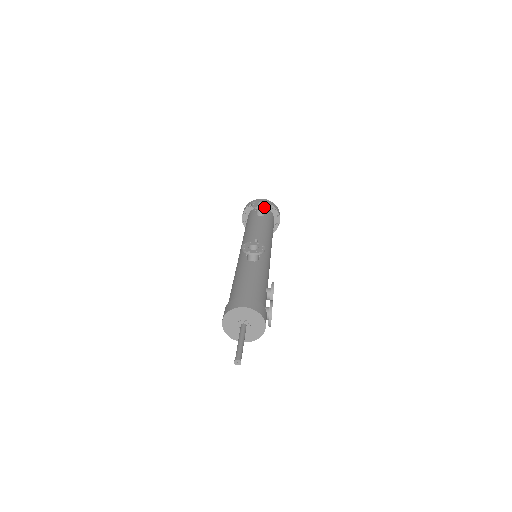
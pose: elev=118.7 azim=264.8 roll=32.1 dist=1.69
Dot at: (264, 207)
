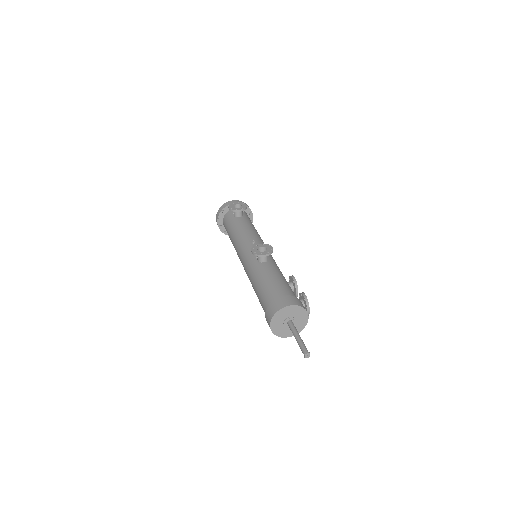
Dot at: (243, 208)
